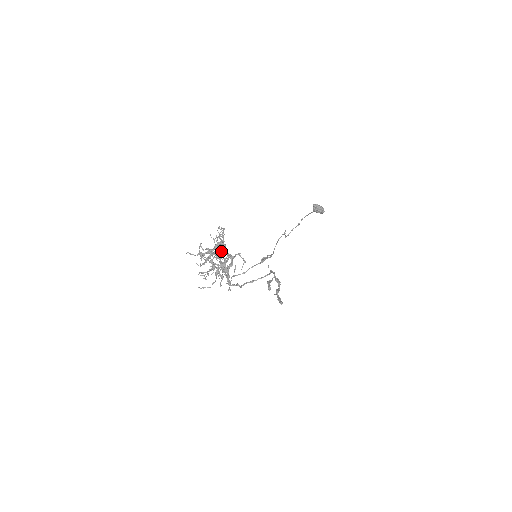
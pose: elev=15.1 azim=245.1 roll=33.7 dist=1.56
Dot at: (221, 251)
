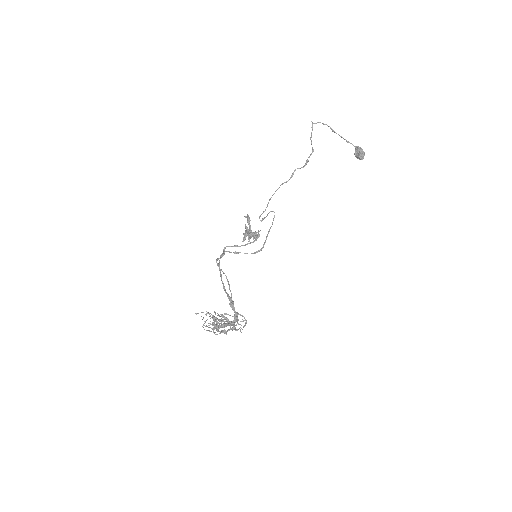
Dot at: (231, 294)
